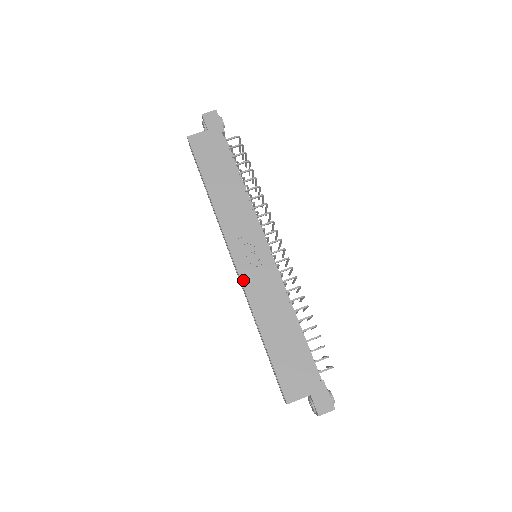
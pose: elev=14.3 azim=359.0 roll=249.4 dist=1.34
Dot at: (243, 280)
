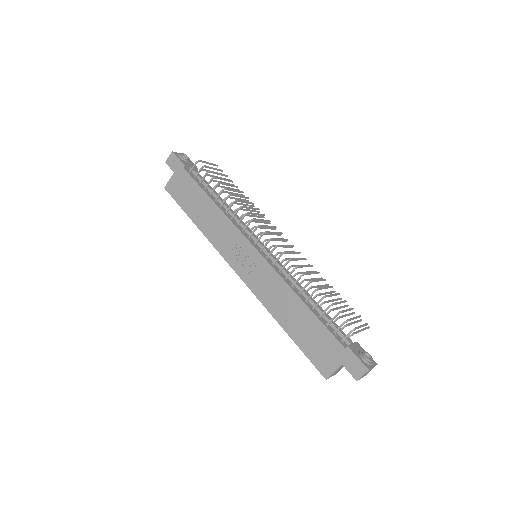
Dot at: (249, 285)
